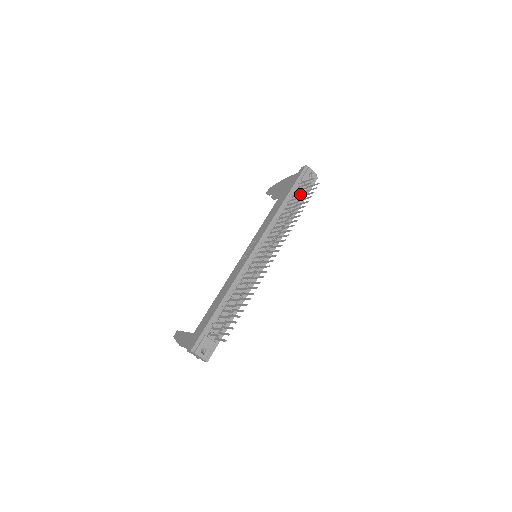
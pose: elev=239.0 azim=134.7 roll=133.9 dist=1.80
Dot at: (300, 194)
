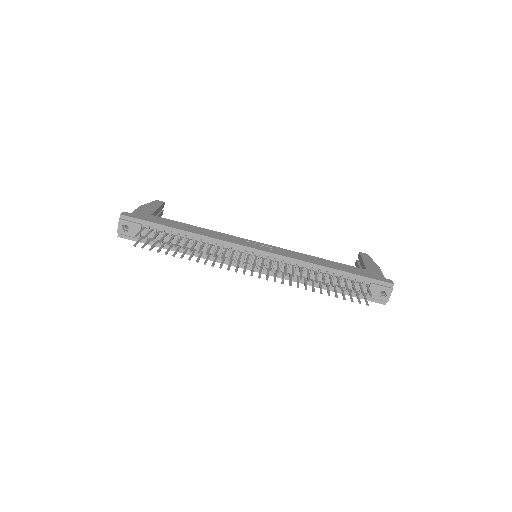
Dot at: (352, 287)
